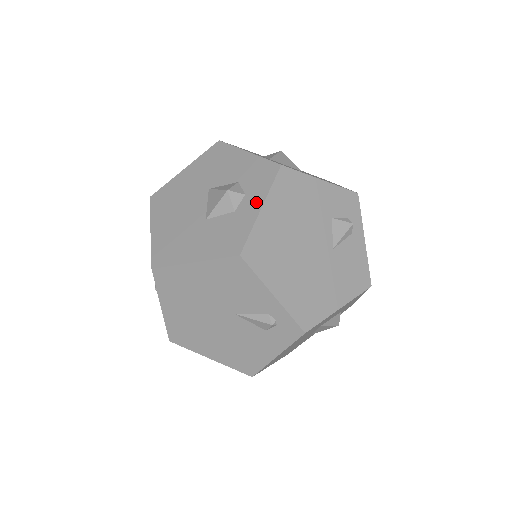
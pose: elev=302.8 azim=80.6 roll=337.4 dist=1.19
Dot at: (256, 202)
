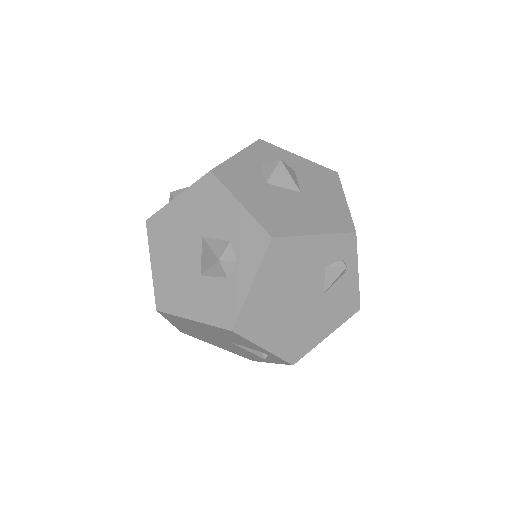
Dot at: (247, 276)
